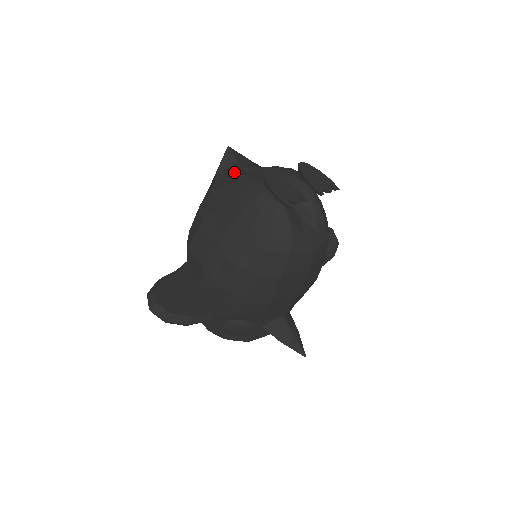
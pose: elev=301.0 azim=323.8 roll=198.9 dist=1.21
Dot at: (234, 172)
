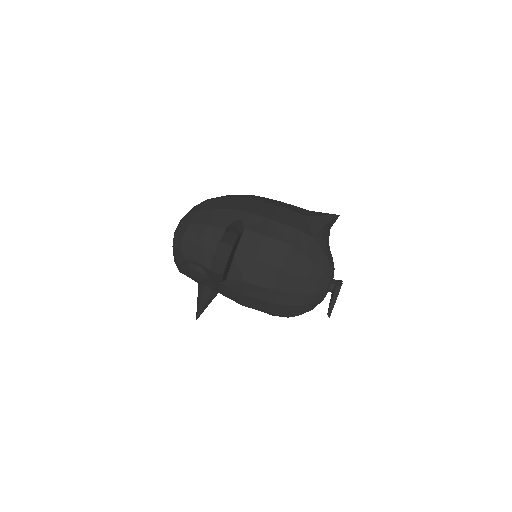
Dot at: (327, 238)
